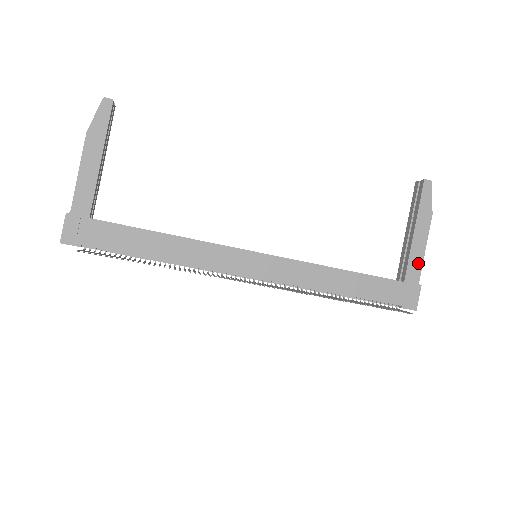
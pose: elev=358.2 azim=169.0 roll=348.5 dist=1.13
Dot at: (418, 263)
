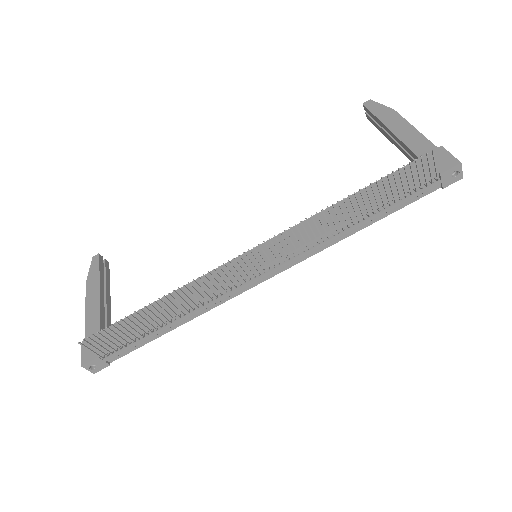
Dot at: (418, 139)
